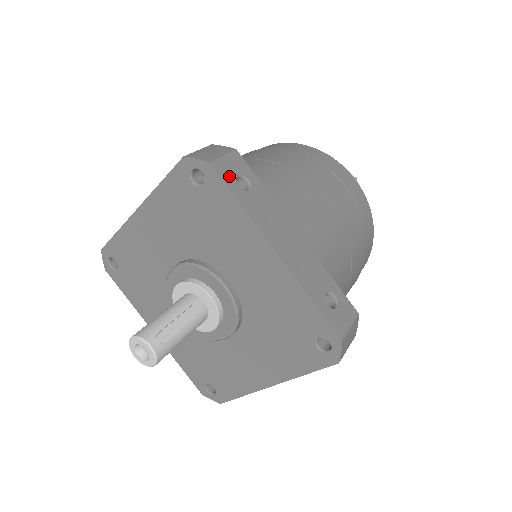
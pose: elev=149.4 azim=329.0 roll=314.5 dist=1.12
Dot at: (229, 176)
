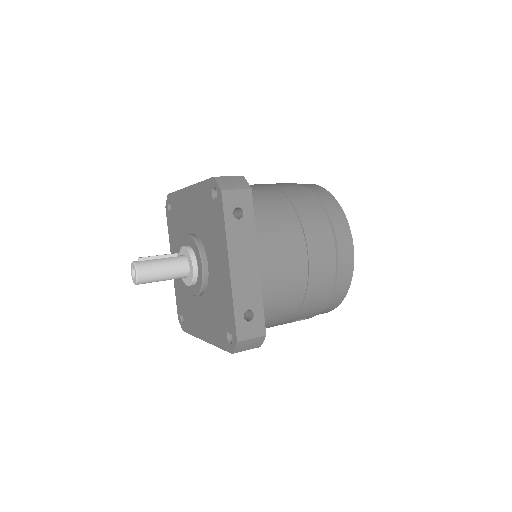
Dot at: occluded
